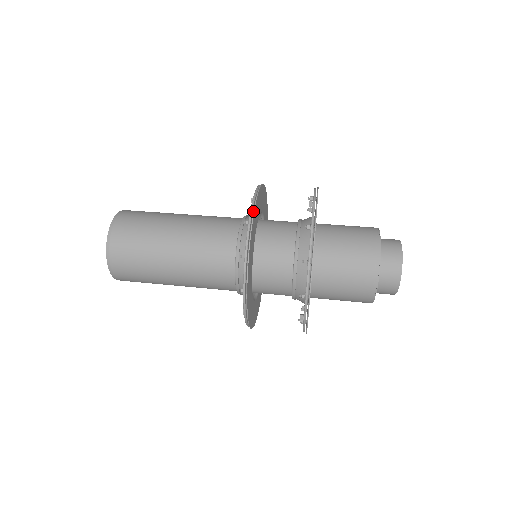
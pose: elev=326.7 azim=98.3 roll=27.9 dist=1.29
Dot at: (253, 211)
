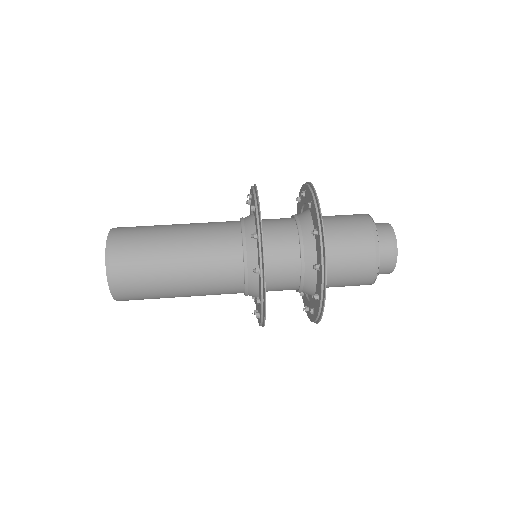
Dot at: (261, 225)
